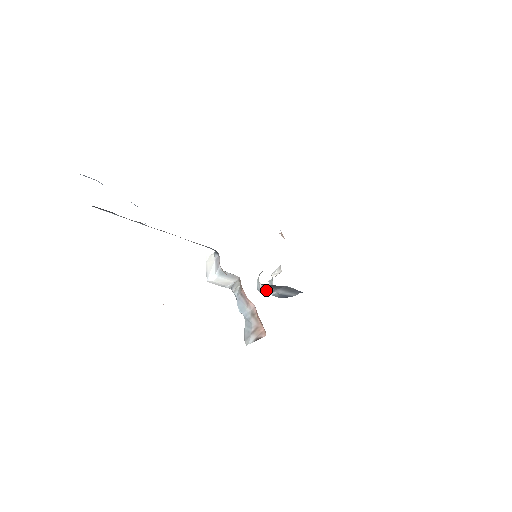
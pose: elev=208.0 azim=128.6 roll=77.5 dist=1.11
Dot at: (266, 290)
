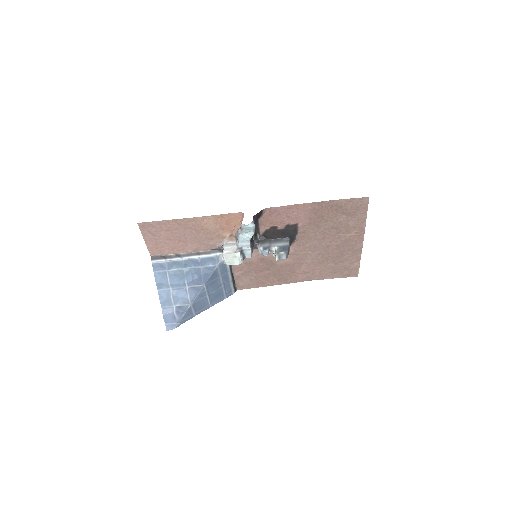
Dot at: (264, 246)
